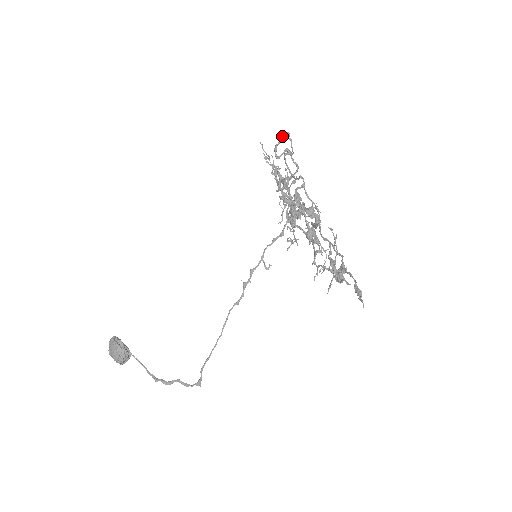
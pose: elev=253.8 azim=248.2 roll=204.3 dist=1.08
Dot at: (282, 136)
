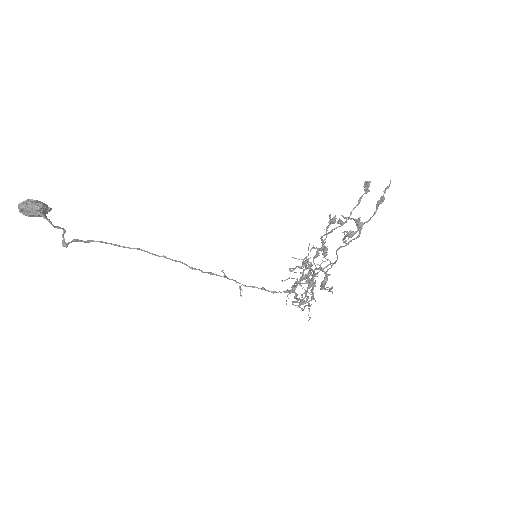
Dot at: (305, 302)
